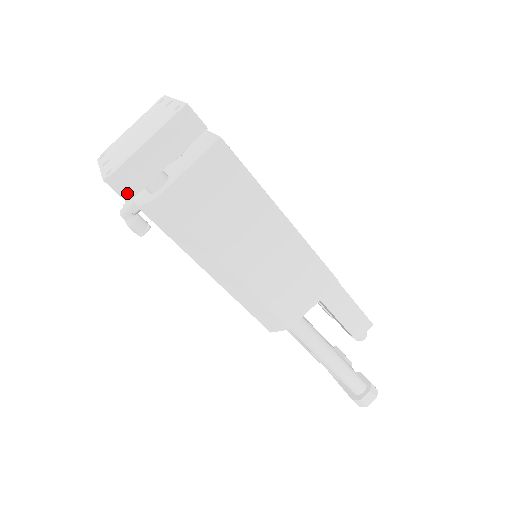
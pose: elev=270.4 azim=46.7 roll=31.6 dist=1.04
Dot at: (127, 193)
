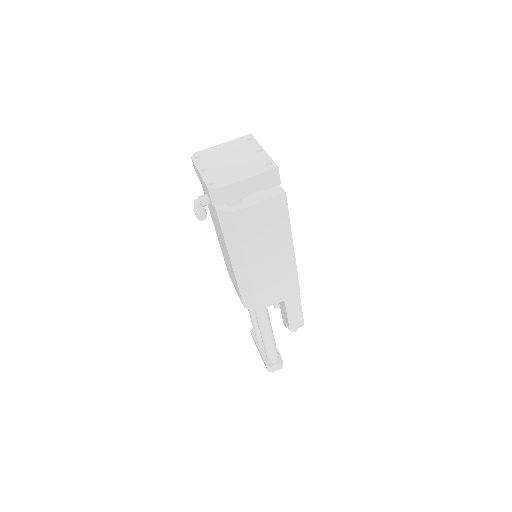
Dot at: (218, 202)
